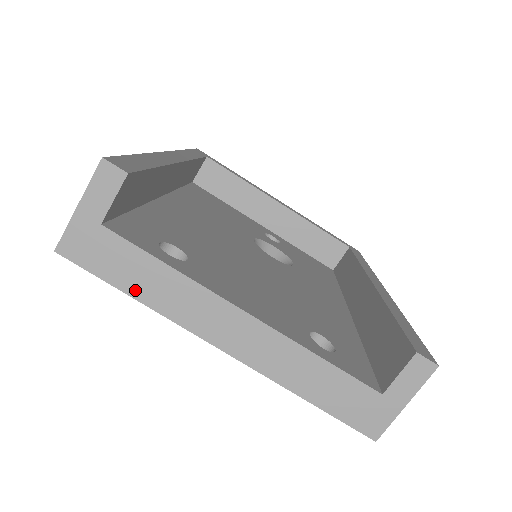
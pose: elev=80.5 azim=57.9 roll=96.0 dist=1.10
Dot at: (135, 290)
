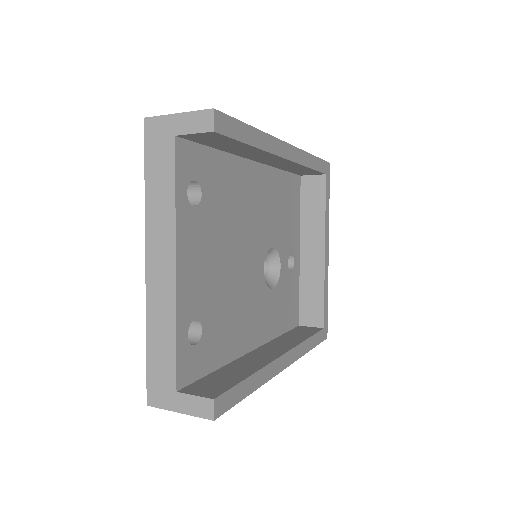
Dot at: (150, 184)
